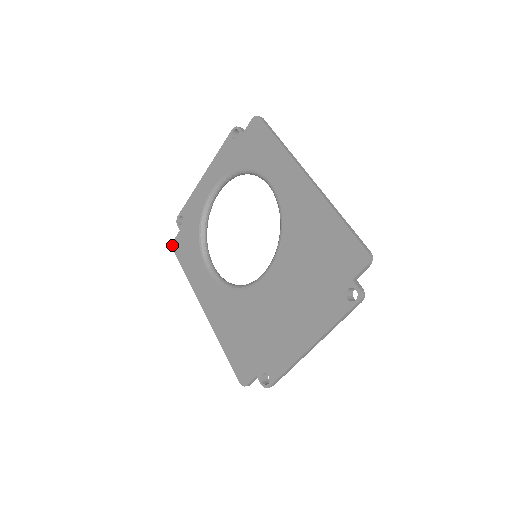
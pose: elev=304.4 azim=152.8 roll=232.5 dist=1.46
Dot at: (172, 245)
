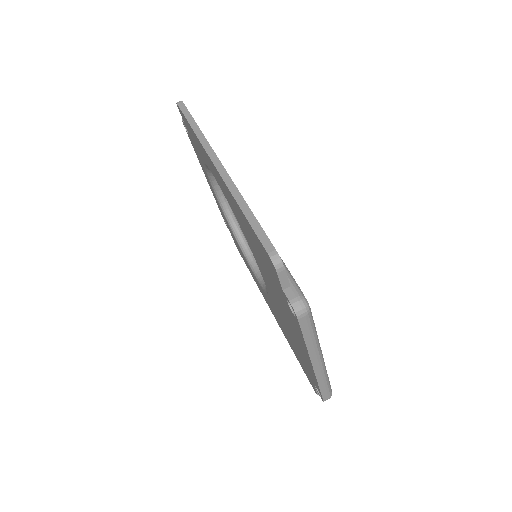
Dot at: occluded
